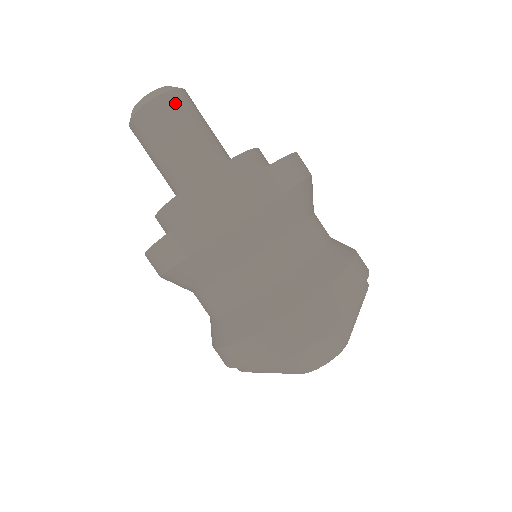
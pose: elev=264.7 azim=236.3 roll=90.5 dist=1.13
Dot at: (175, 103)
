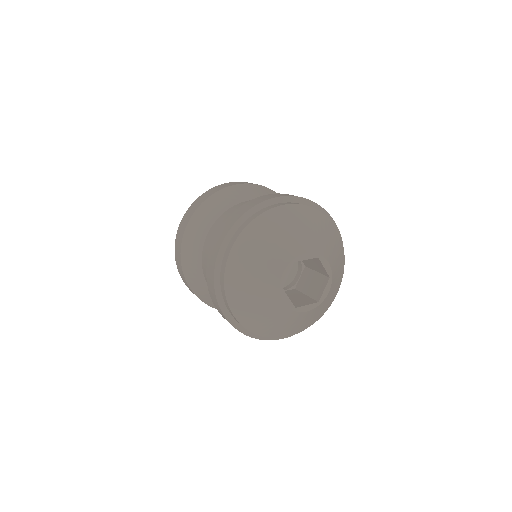
Dot at: occluded
